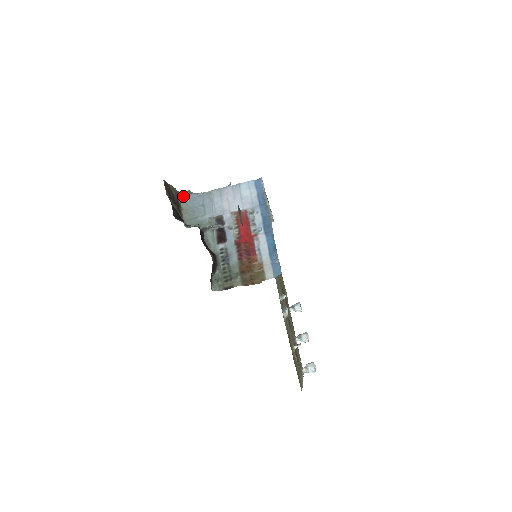
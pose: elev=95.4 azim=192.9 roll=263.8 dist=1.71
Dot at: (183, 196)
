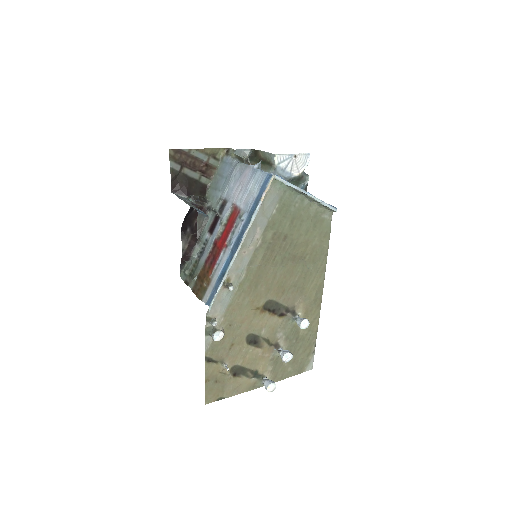
Dot at: (225, 155)
